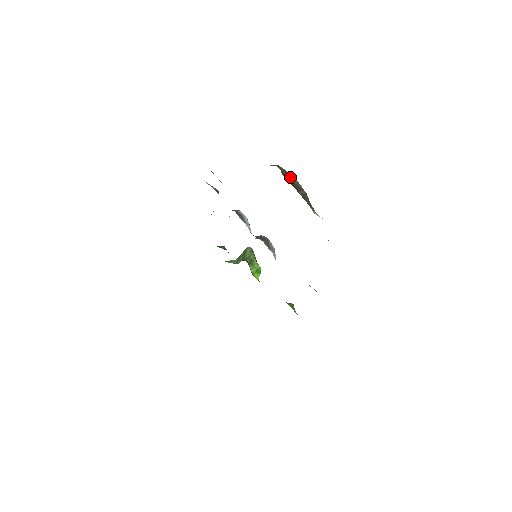
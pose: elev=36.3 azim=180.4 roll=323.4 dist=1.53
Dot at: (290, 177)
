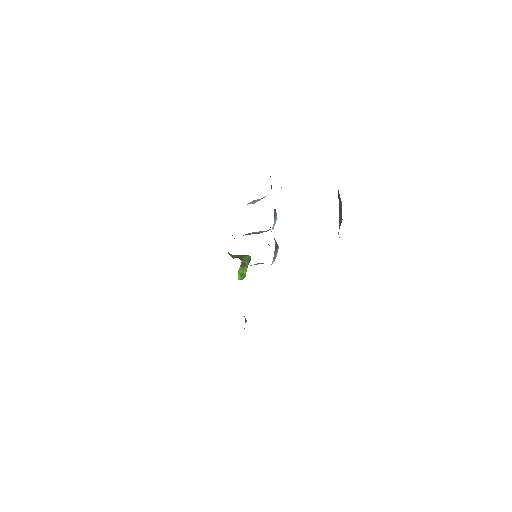
Dot at: (340, 201)
